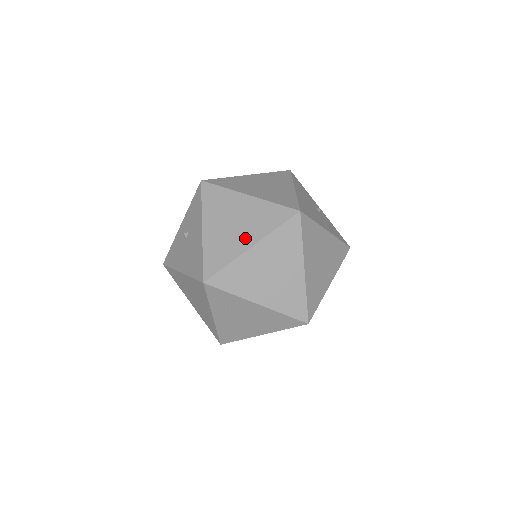
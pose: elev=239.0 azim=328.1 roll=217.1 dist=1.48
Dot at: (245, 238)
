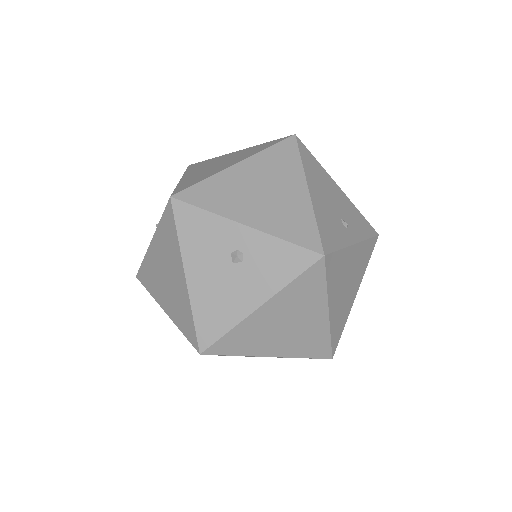
Dot at: (276, 347)
